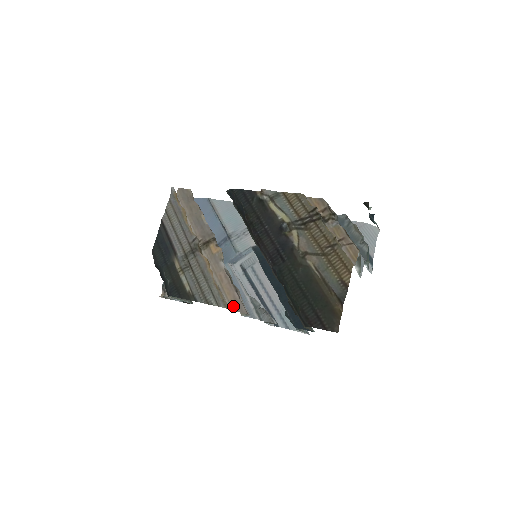
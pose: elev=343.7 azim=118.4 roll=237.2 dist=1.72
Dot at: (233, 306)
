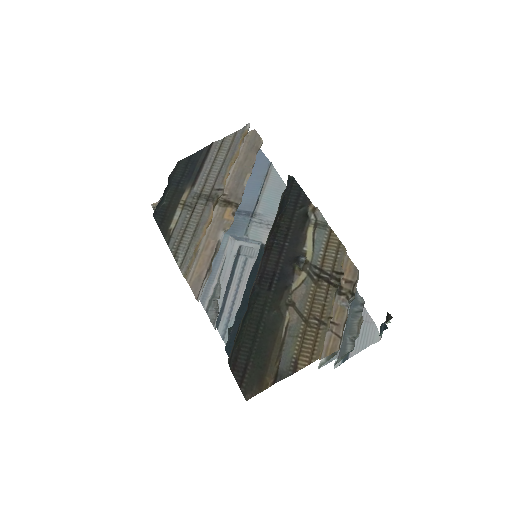
Dot at: (193, 280)
